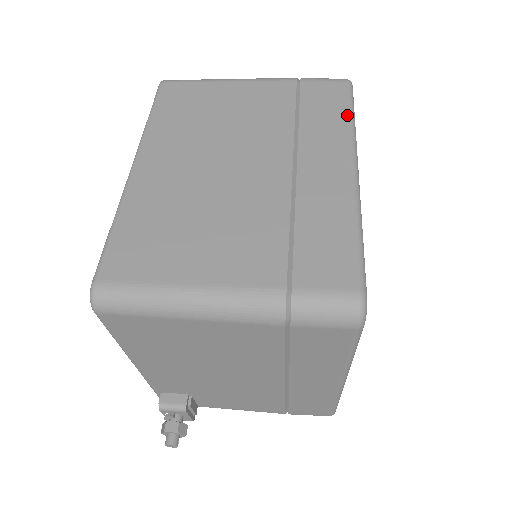
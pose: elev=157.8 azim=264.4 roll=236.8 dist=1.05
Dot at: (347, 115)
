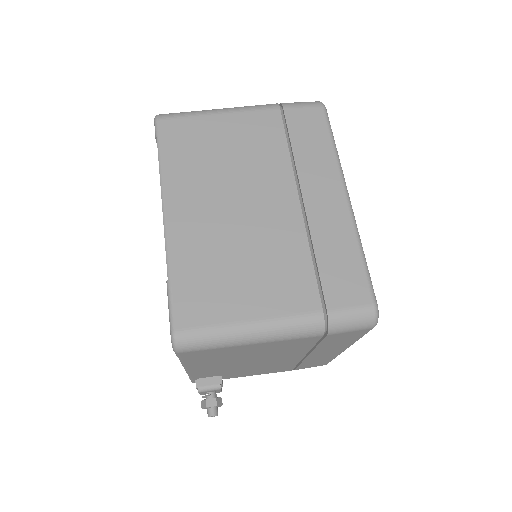
Dot at: (330, 143)
